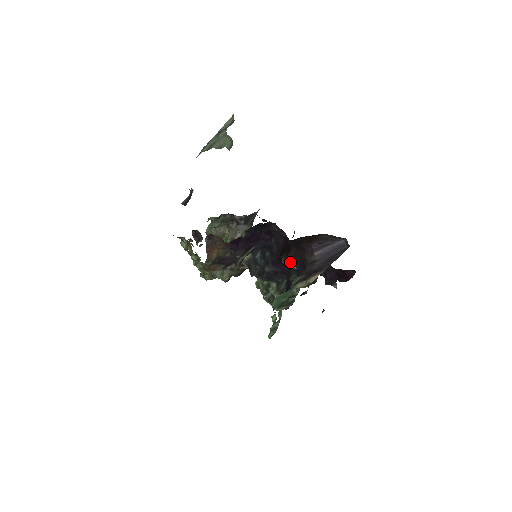
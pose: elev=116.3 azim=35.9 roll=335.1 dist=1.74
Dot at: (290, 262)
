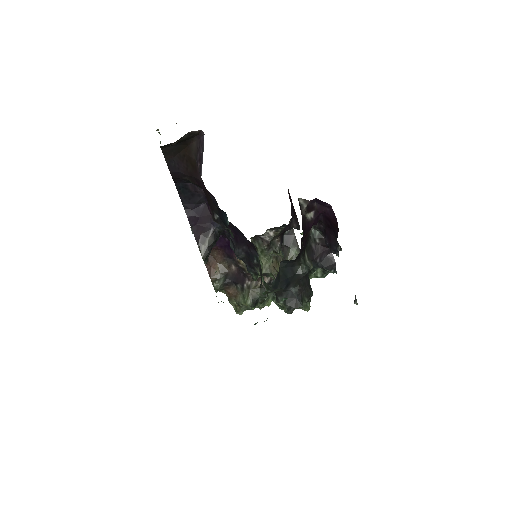
Dot at: (213, 213)
